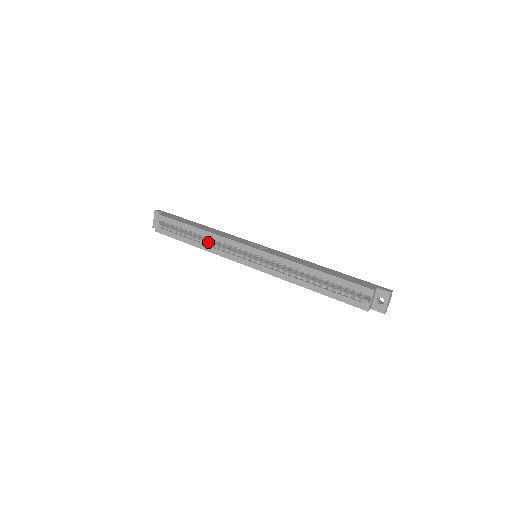
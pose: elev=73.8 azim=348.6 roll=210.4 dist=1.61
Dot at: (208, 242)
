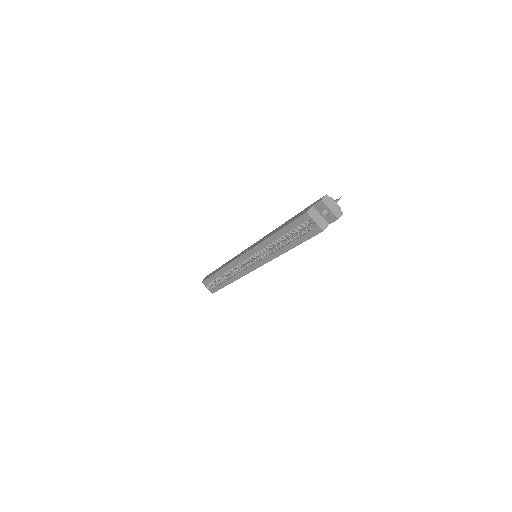
Dot at: (230, 274)
